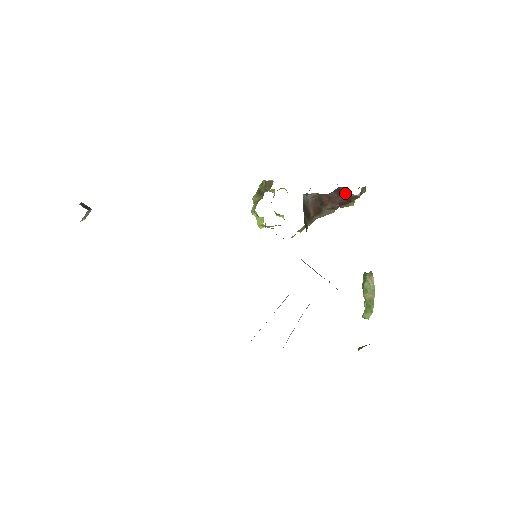
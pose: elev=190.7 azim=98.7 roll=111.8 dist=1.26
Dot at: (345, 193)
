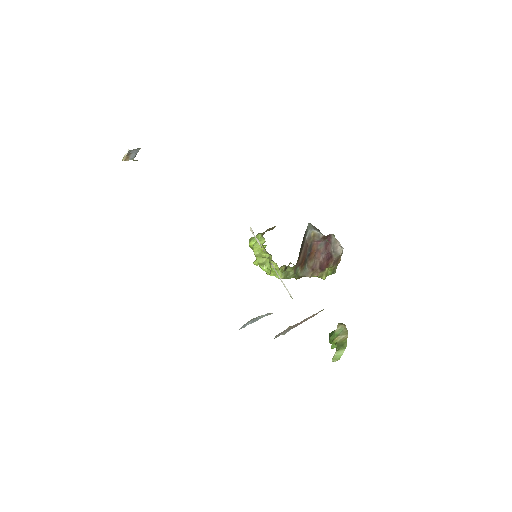
Dot at: (331, 247)
